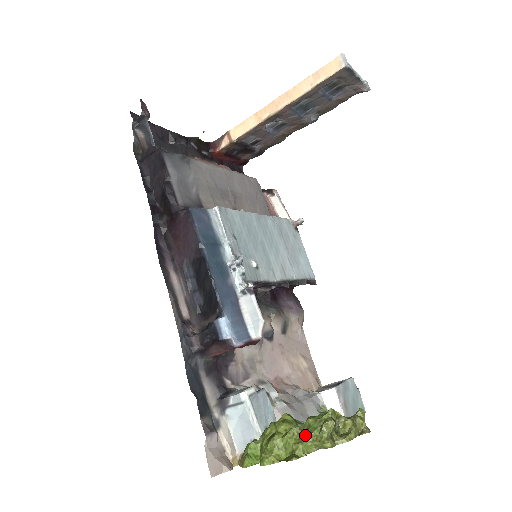
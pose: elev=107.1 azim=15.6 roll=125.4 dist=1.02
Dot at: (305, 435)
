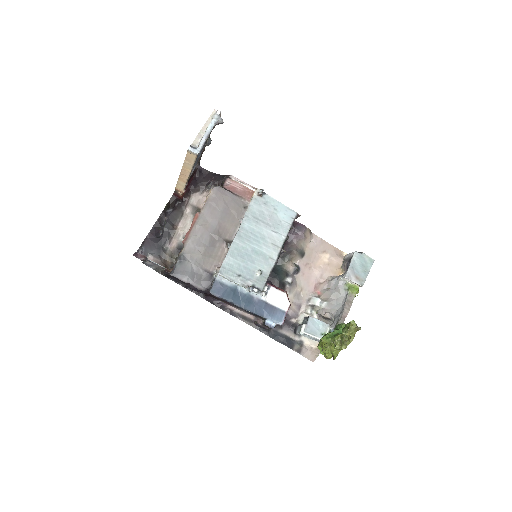
Dot at: (333, 348)
